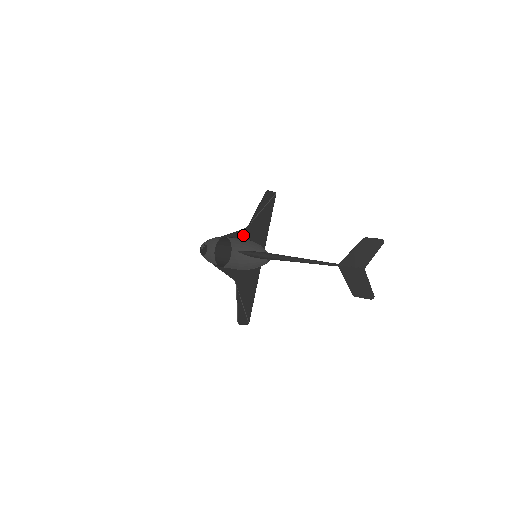
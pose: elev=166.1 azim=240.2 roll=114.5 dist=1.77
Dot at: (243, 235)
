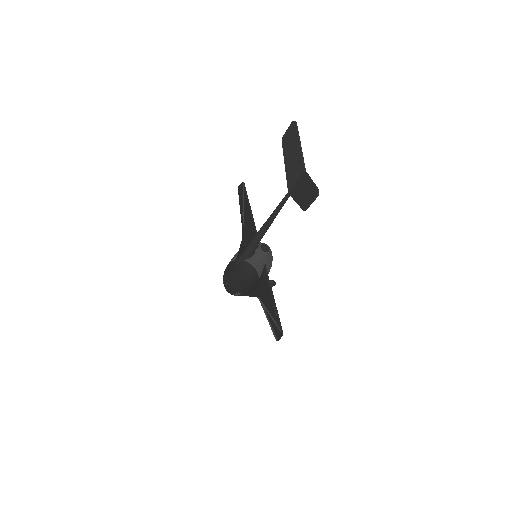
Dot at: (243, 246)
